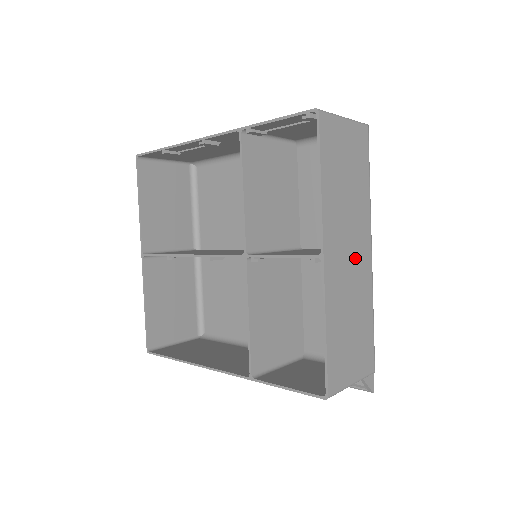
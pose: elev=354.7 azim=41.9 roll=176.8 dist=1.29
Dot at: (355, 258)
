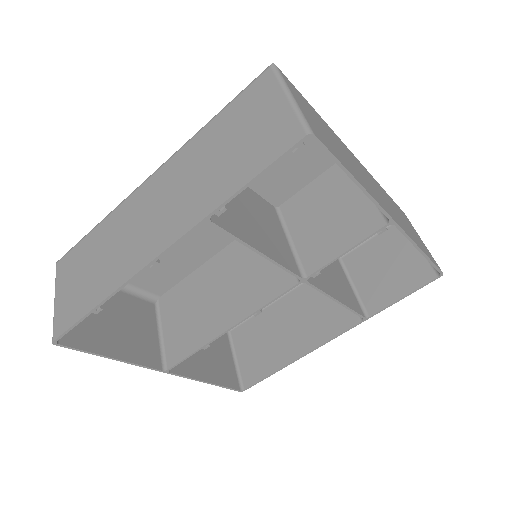
Dot at: (370, 181)
